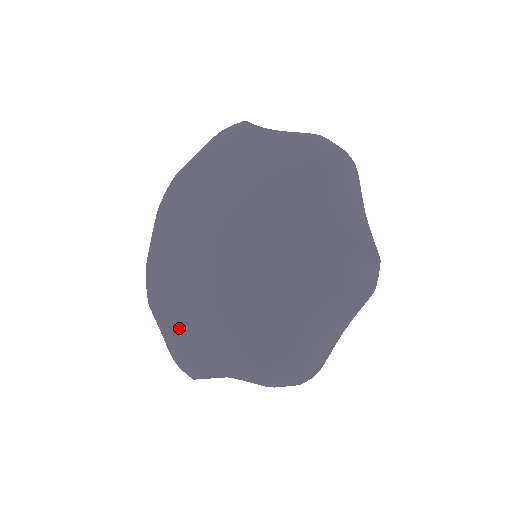
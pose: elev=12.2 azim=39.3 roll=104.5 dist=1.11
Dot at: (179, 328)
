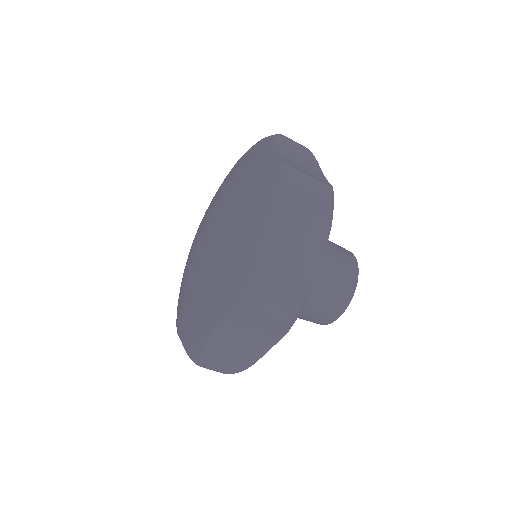
Dot at: (221, 284)
